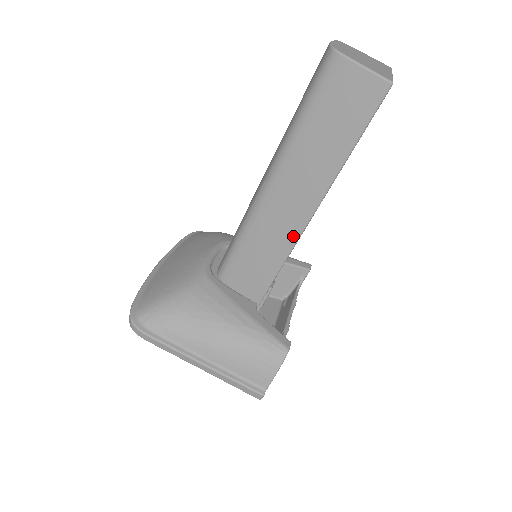
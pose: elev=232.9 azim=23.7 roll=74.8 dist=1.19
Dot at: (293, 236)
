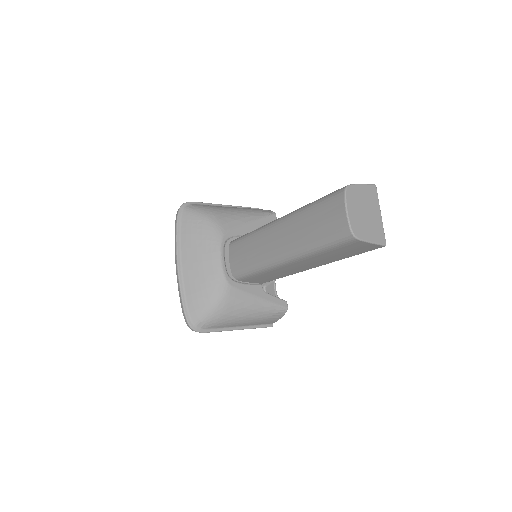
Dot at: (296, 272)
